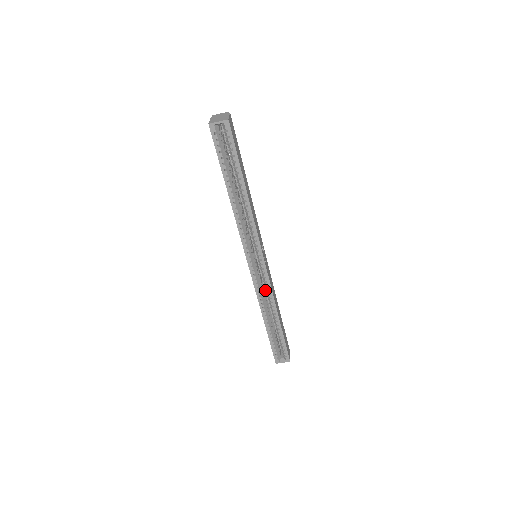
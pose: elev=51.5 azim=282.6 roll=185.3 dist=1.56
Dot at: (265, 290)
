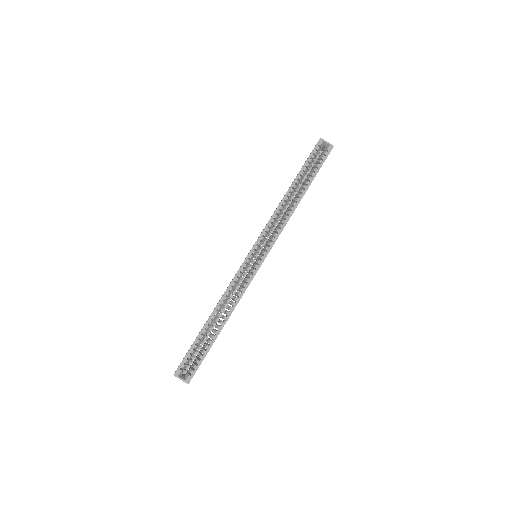
Dot at: (230, 296)
